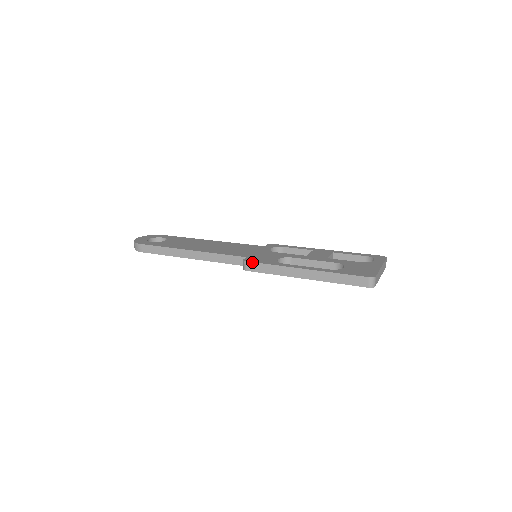
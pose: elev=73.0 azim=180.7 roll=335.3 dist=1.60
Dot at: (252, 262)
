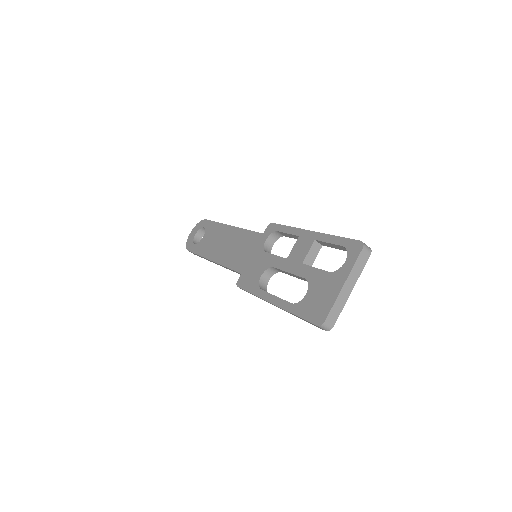
Dot at: (241, 288)
